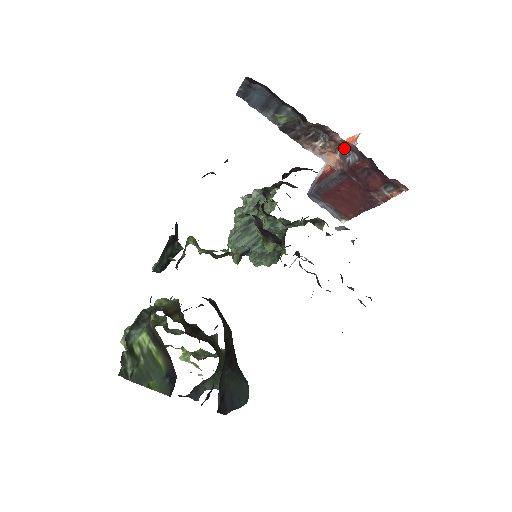
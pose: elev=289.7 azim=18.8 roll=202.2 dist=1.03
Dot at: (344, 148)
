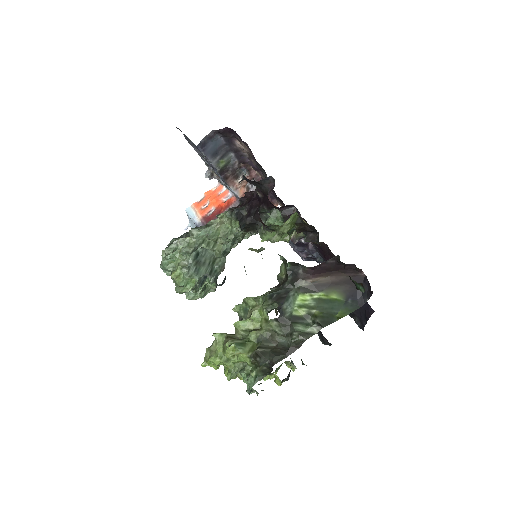
Dot at: occluded
